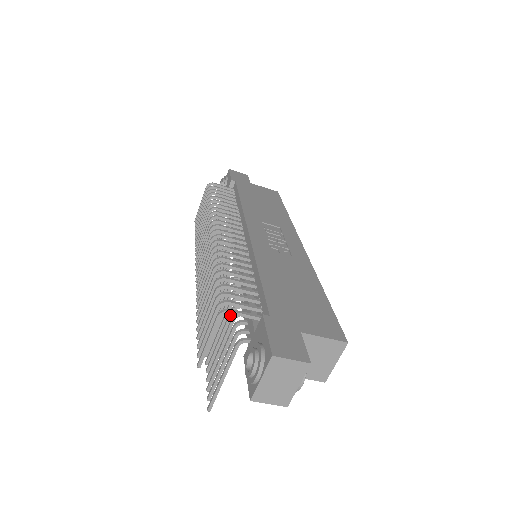
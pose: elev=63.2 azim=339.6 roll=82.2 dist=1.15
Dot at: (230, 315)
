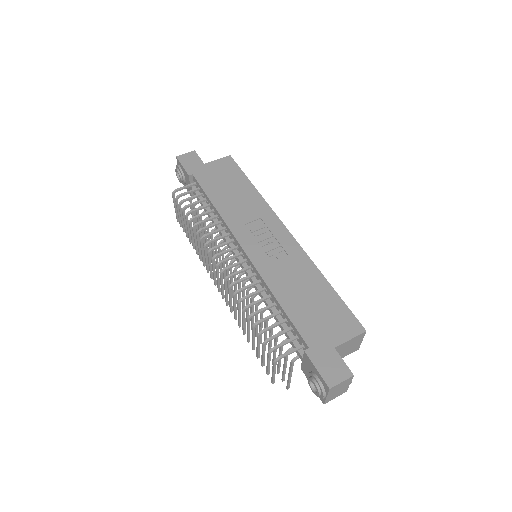
Dot at: (271, 332)
